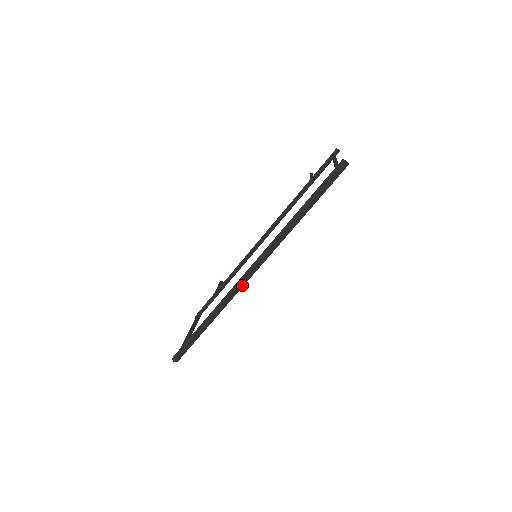
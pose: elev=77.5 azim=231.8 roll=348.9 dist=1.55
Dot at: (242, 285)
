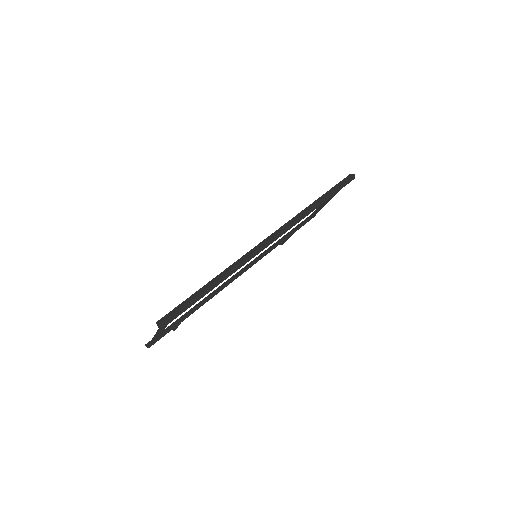
Dot at: (262, 248)
